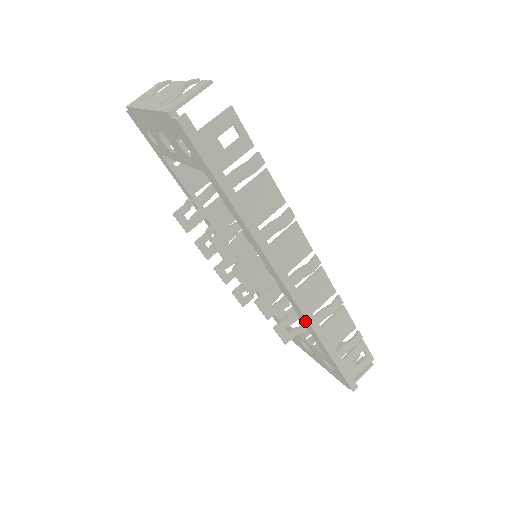
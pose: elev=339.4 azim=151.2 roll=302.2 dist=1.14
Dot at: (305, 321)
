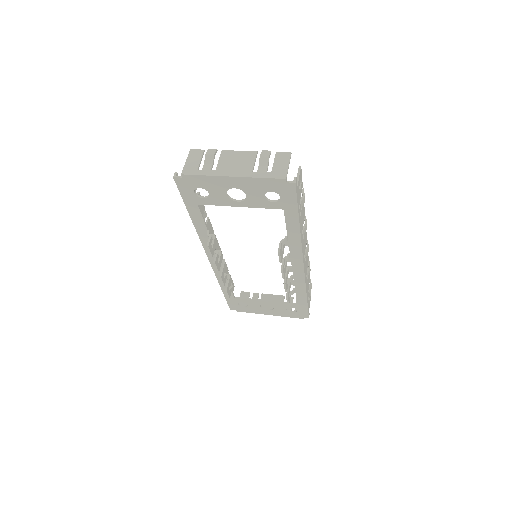
Dot at: (301, 284)
